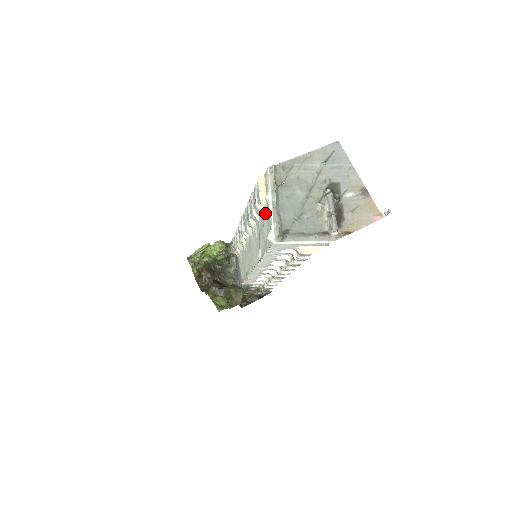
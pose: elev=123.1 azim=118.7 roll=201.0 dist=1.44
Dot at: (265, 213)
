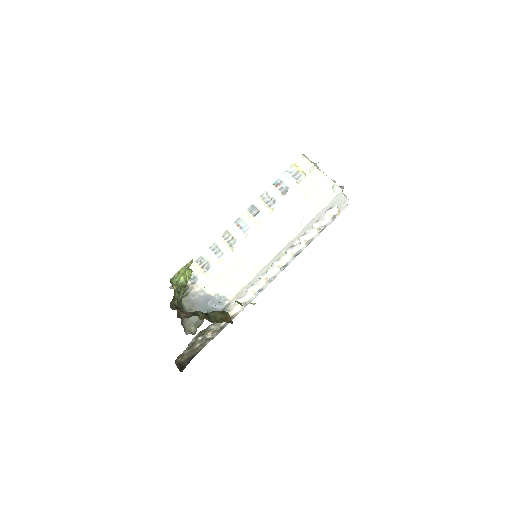
Dot at: (306, 186)
